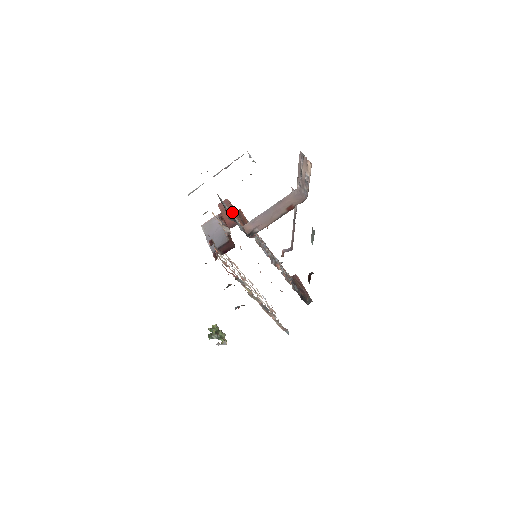
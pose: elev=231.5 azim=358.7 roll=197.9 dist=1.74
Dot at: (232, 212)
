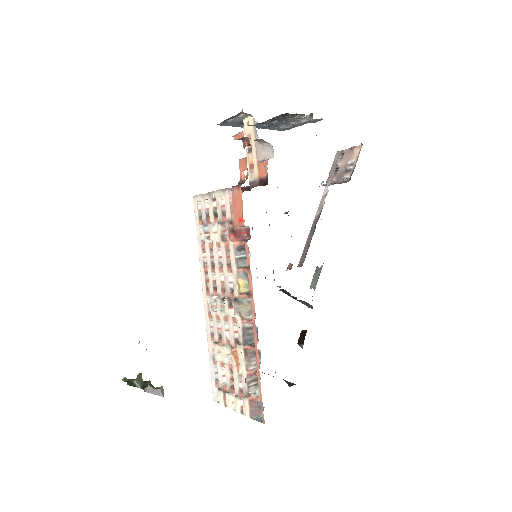
Dot at: occluded
